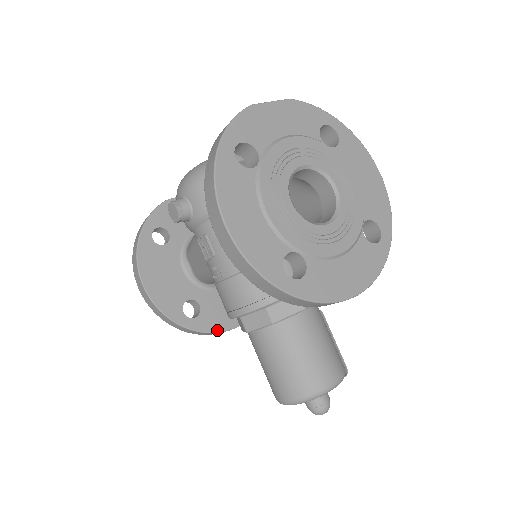
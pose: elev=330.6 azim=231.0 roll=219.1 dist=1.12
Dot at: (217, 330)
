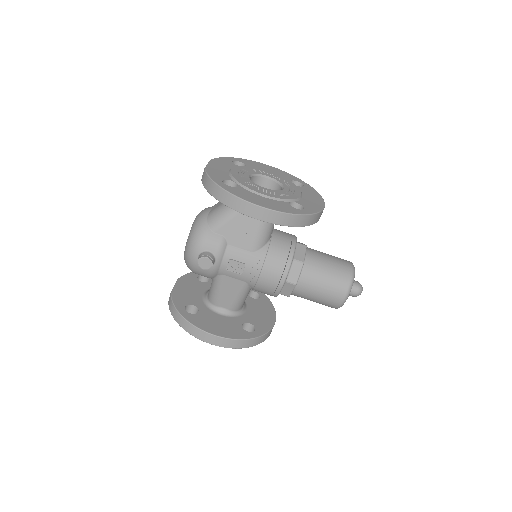
Dot at: (271, 327)
